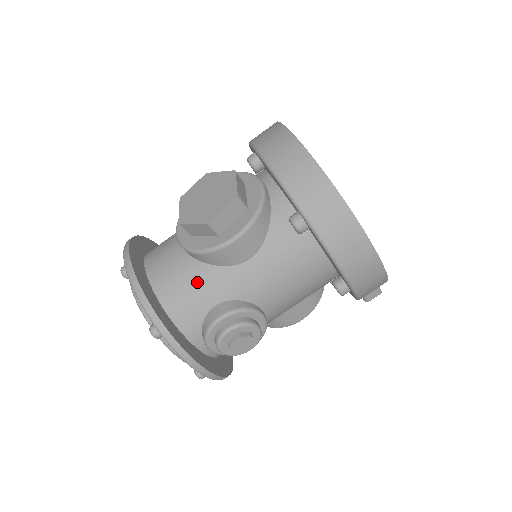
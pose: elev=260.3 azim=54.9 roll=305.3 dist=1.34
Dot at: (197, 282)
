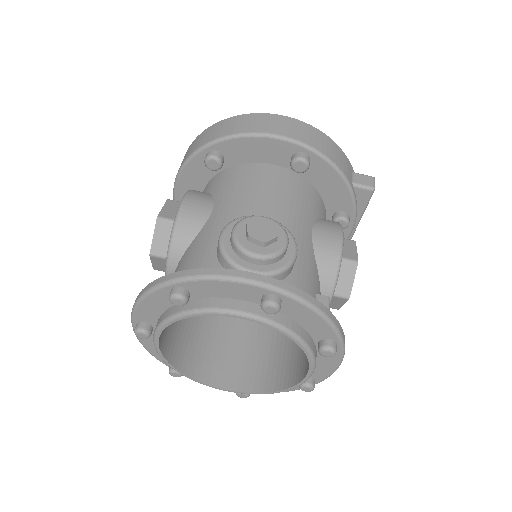
Dot at: (190, 256)
